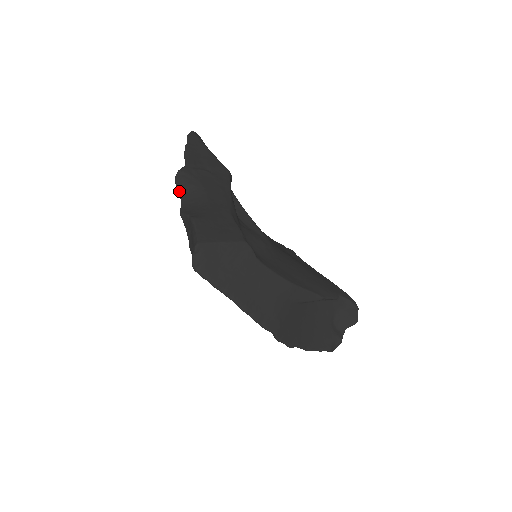
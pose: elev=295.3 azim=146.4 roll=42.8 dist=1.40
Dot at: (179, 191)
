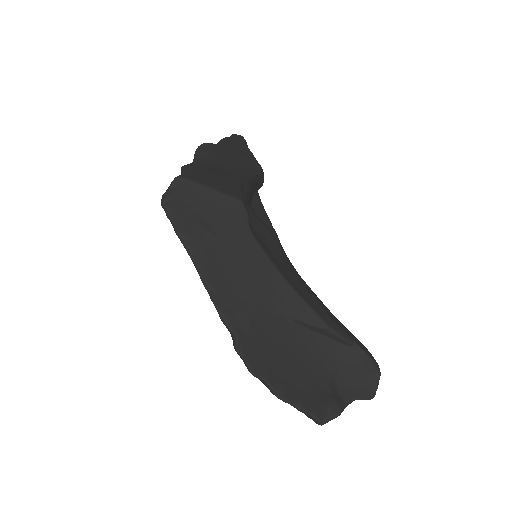
Dot at: (195, 157)
